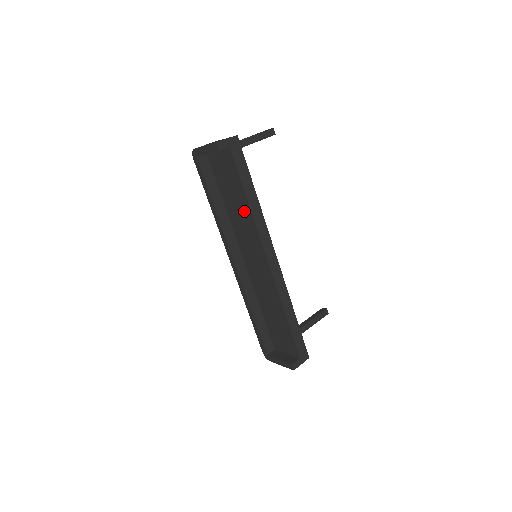
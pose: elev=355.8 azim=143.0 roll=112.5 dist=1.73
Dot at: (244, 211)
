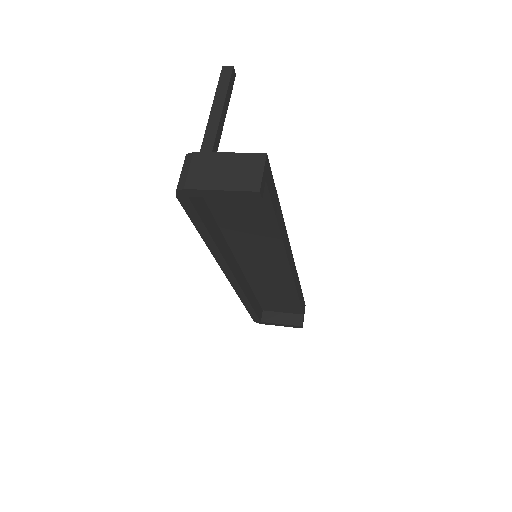
Dot at: (264, 234)
